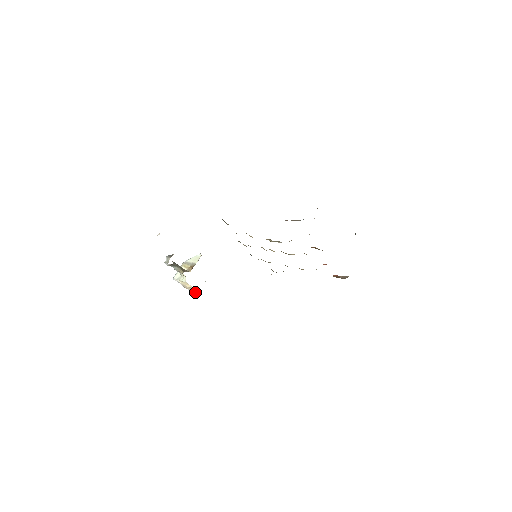
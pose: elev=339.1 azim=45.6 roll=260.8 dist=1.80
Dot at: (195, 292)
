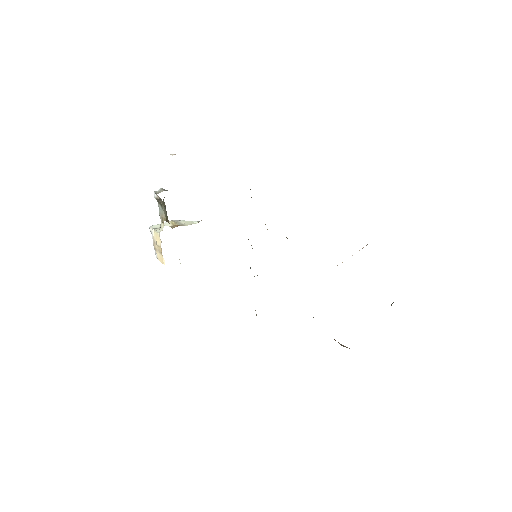
Dot at: (160, 258)
